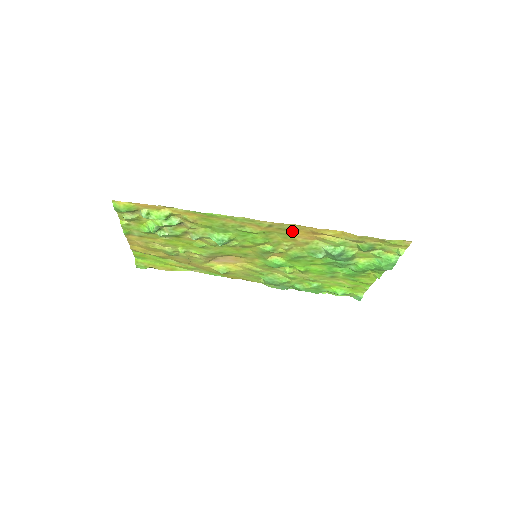
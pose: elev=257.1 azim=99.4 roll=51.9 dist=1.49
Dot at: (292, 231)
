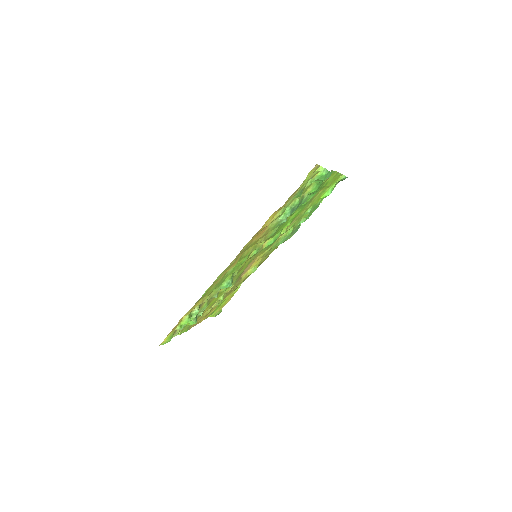
Dot at: (250, 243)
